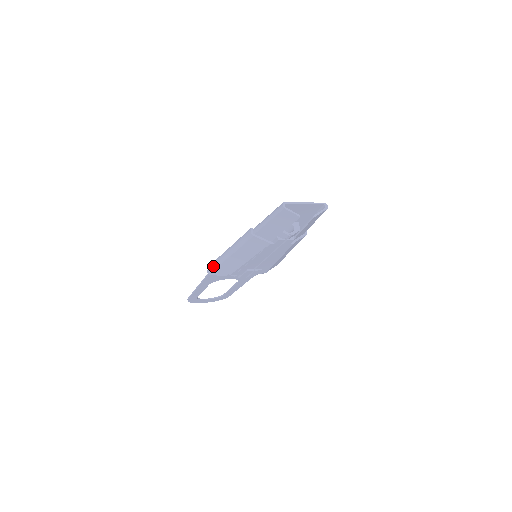
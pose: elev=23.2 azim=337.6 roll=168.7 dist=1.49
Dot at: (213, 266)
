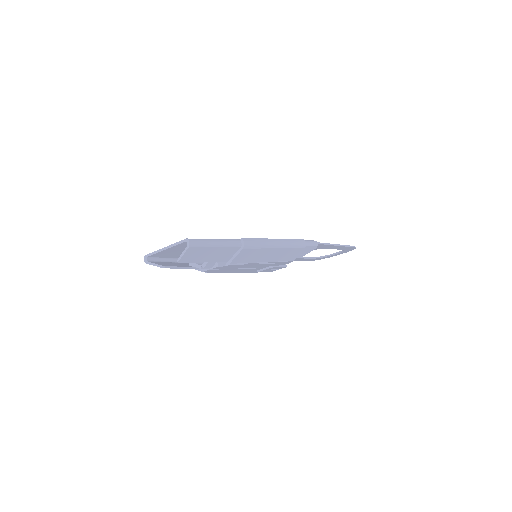
Dot at: occluded
